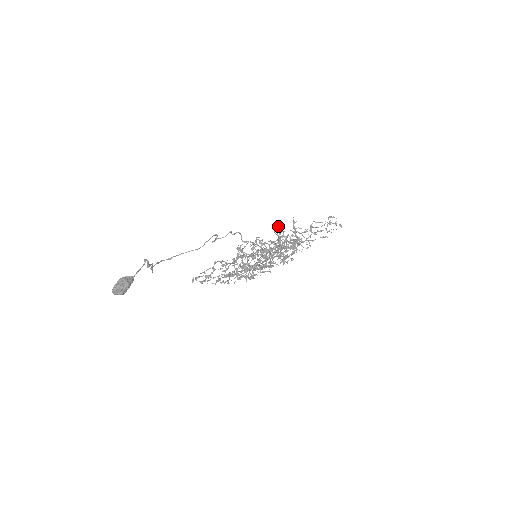
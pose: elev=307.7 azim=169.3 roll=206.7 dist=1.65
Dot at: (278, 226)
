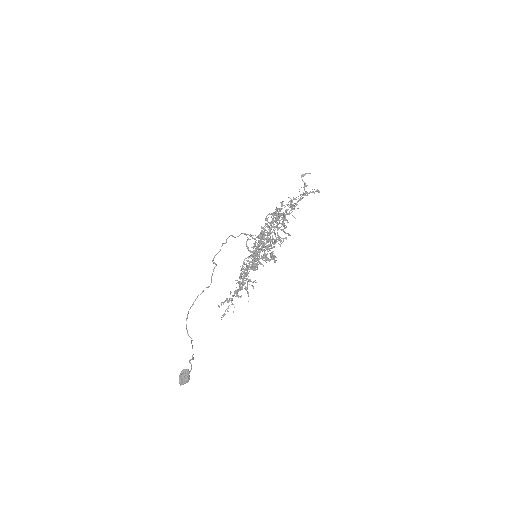
Dot at: occluded
